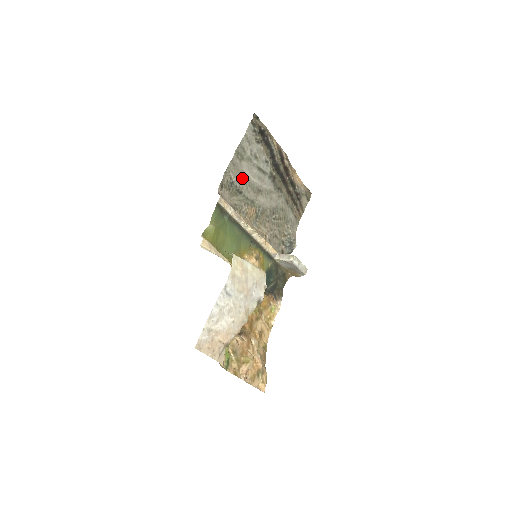
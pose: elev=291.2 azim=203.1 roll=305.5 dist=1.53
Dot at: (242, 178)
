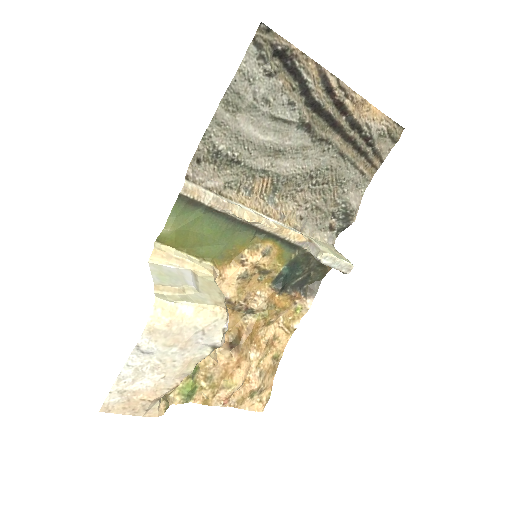
Dot at: (239, 140)
